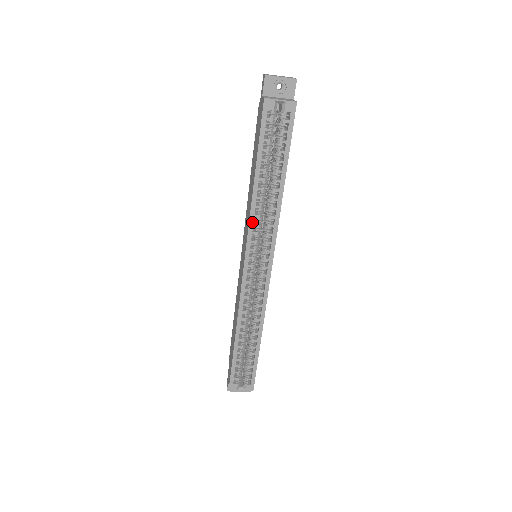
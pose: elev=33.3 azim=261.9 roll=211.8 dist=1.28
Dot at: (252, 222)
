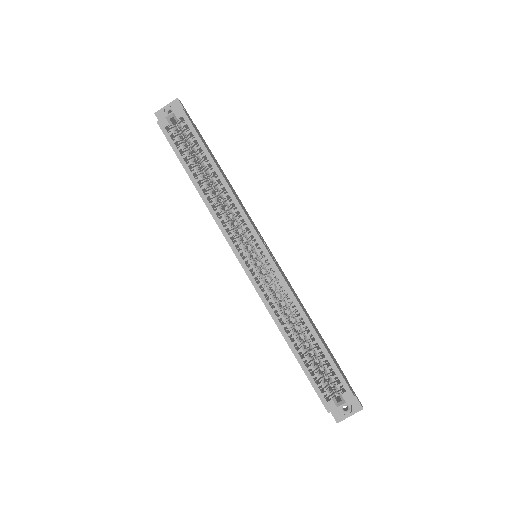
Dot at: (217, 219)
